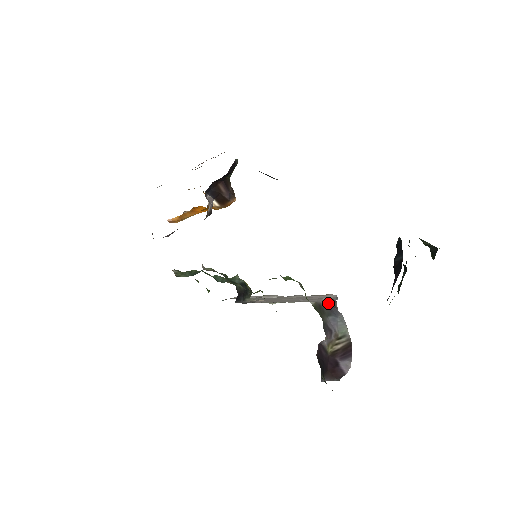
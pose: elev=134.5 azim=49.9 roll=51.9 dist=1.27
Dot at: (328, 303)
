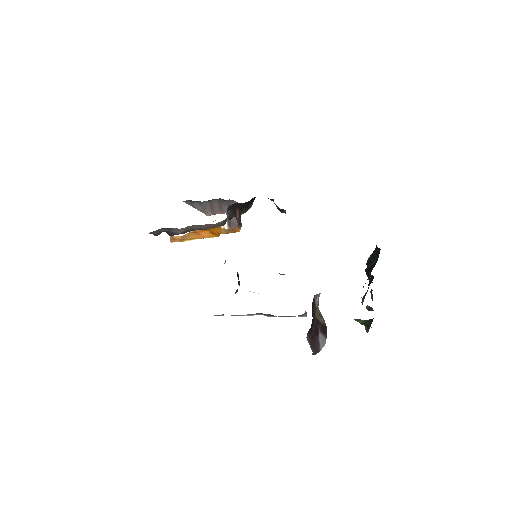
Dot at: occluded
